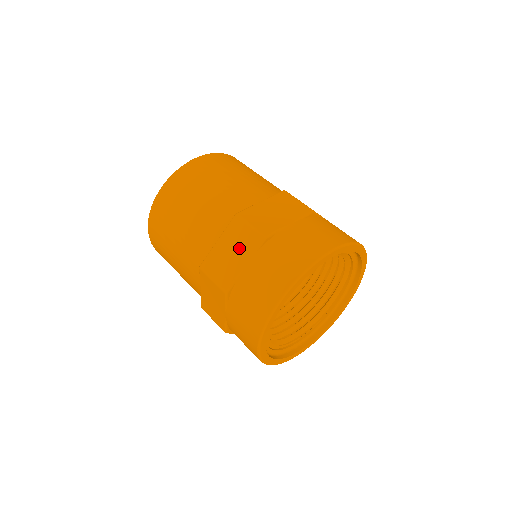
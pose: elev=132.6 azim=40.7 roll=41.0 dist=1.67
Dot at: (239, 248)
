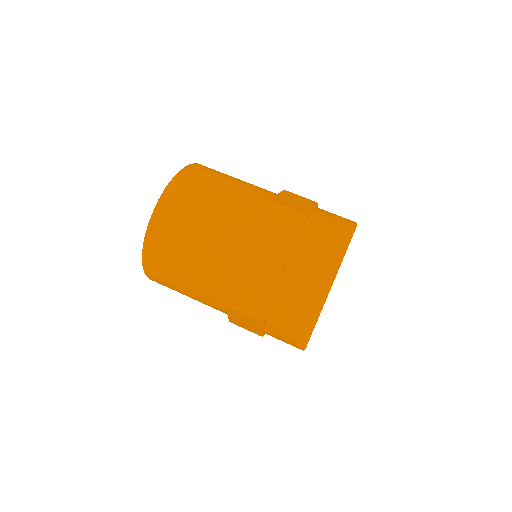
Dot at: (248, 322)
